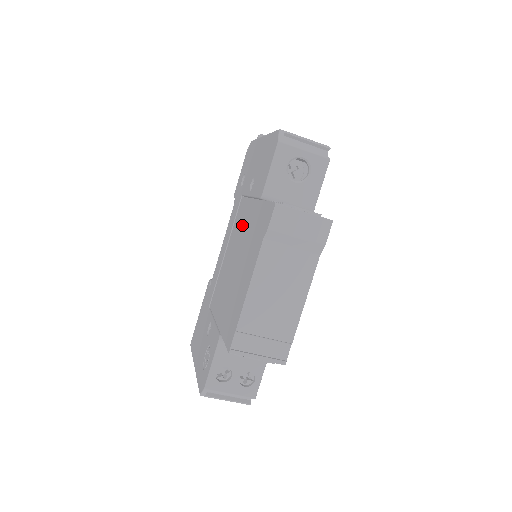
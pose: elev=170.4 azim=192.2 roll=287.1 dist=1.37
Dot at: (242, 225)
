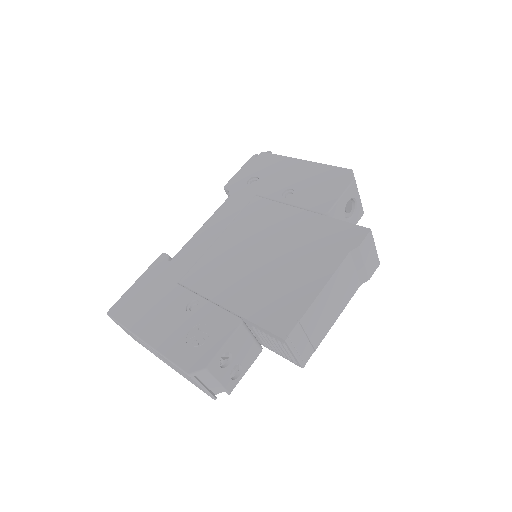
Dot at: (271, 224)
